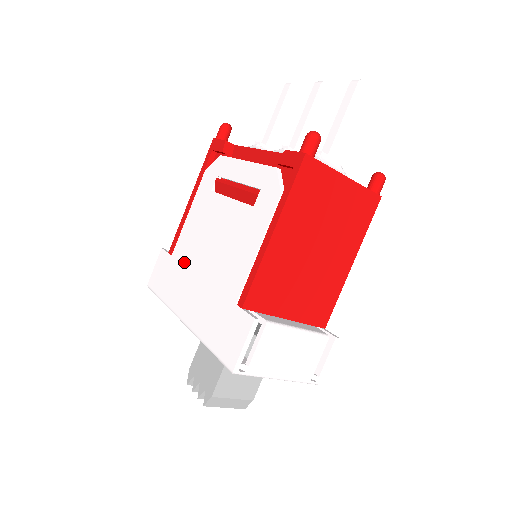
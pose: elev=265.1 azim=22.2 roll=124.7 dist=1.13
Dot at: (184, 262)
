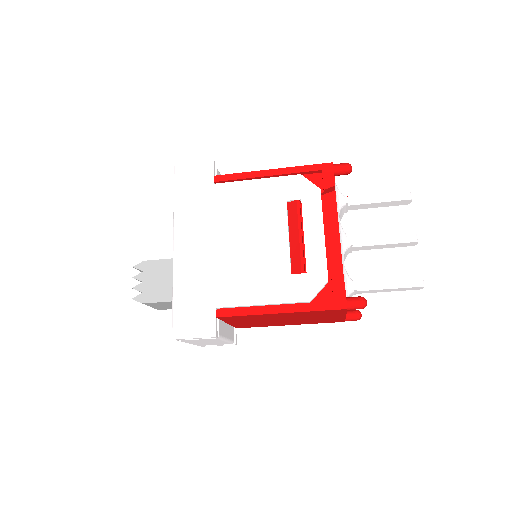
Dot at: (217, 210)
